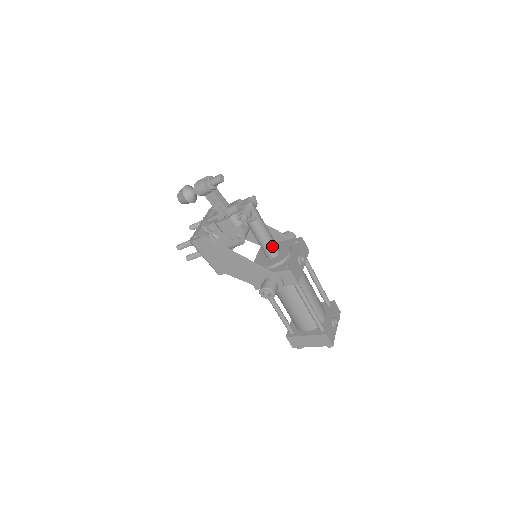
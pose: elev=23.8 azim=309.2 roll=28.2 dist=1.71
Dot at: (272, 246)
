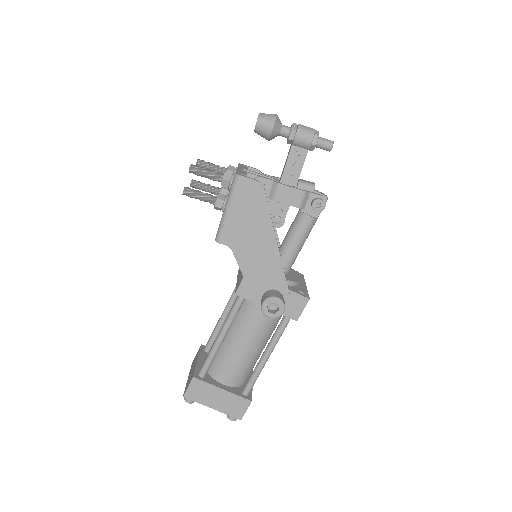
Dot at: (295, 259)
